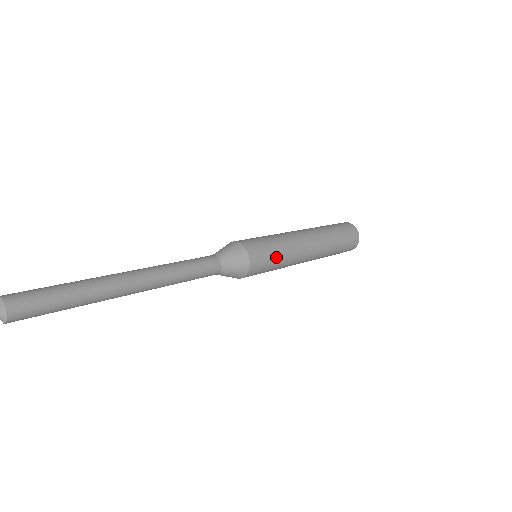
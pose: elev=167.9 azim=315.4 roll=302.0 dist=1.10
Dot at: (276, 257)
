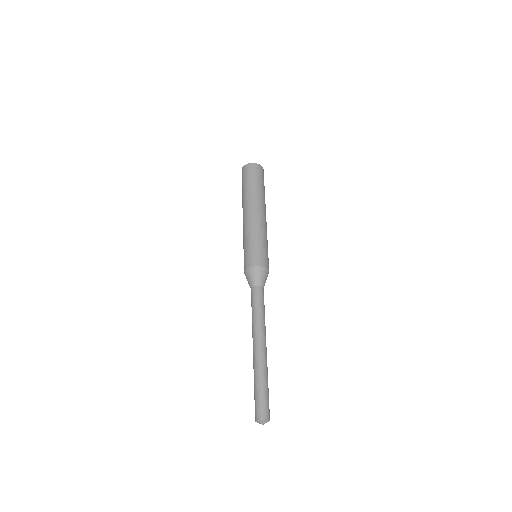
Dot at: occluded
